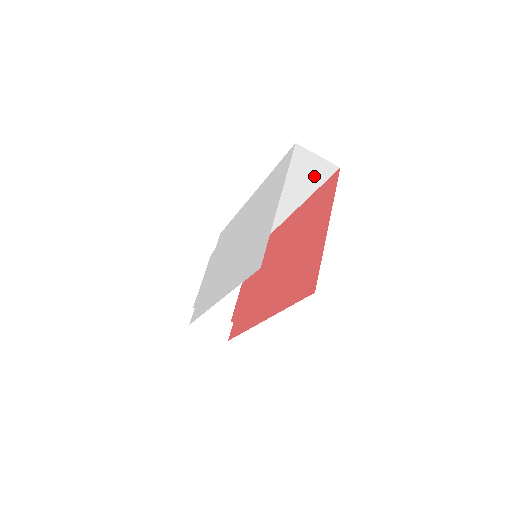
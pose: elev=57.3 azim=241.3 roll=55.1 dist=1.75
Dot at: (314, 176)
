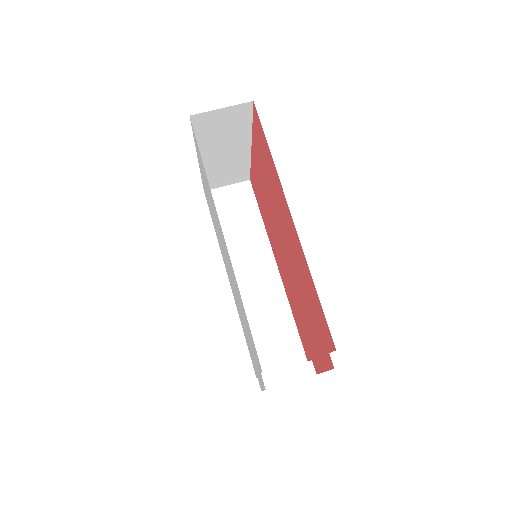
Dot at: (245, 205)
